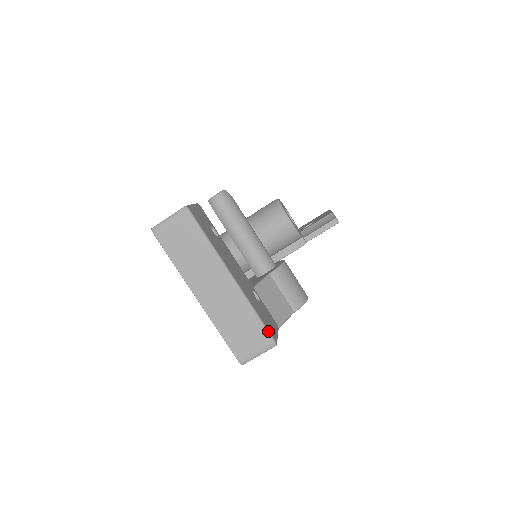
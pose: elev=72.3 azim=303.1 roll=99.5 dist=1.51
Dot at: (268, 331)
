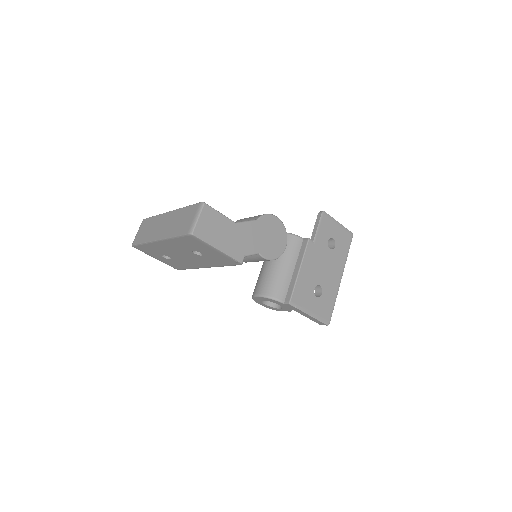
Dot at: (196, 204)
